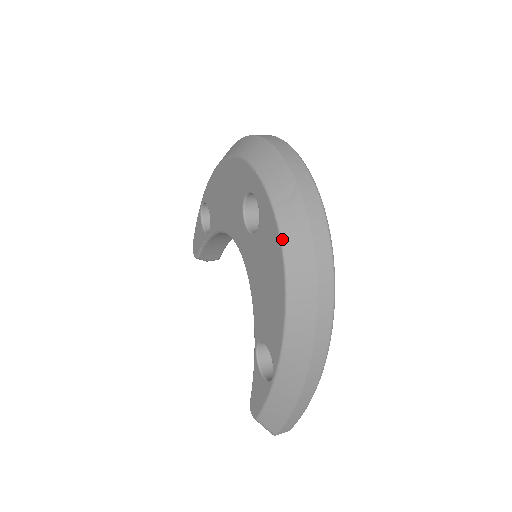
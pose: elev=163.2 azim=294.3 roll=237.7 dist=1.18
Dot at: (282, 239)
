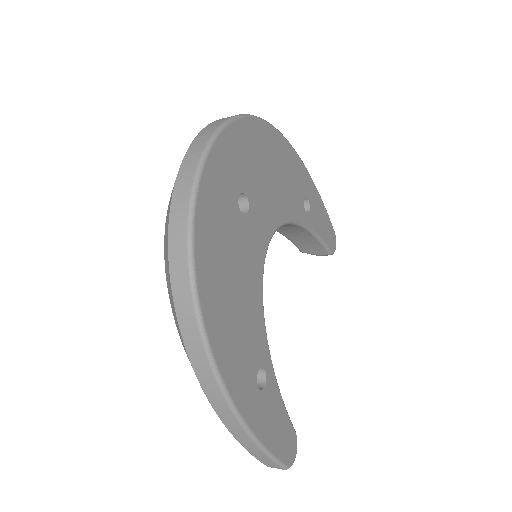
Dot at: (164, 242)
